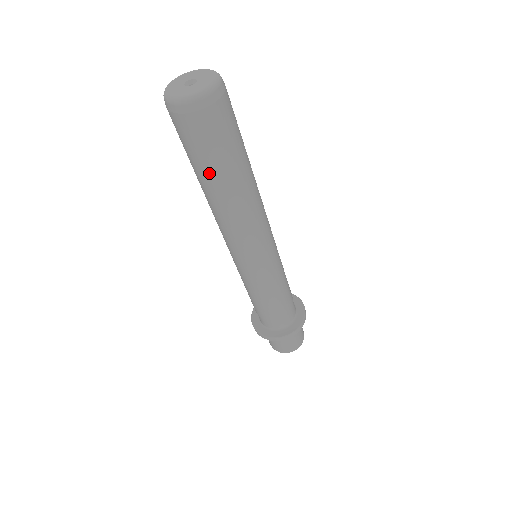
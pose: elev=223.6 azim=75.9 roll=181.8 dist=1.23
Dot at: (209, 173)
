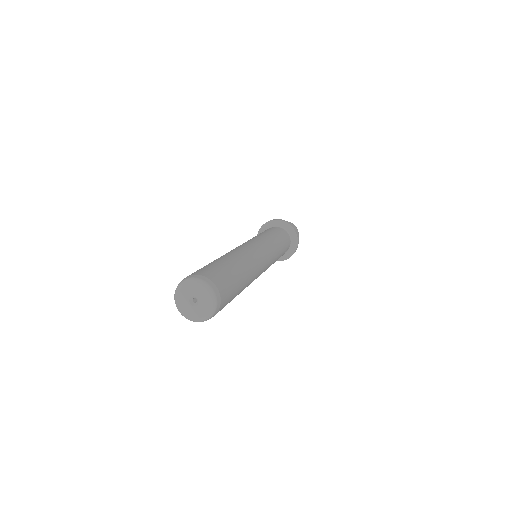
Dot at: occluded
